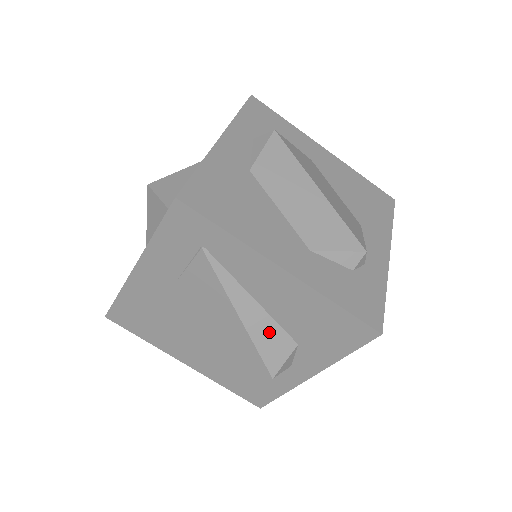
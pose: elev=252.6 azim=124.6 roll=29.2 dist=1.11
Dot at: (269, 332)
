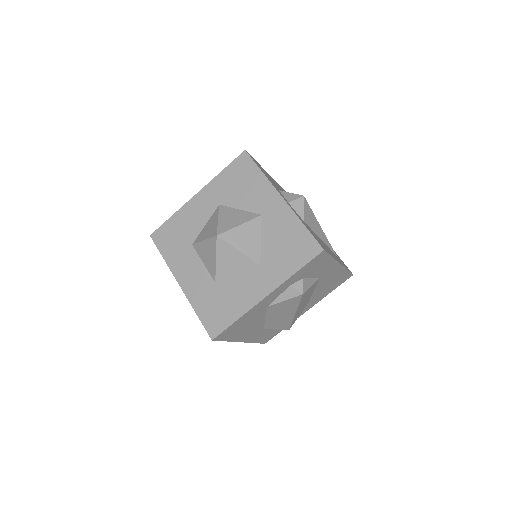
Dot at: occluded
